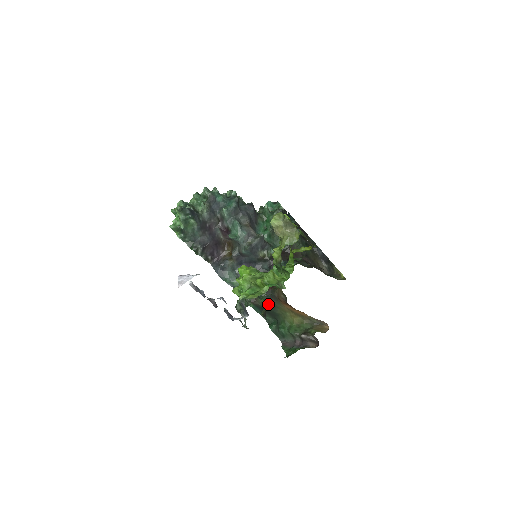
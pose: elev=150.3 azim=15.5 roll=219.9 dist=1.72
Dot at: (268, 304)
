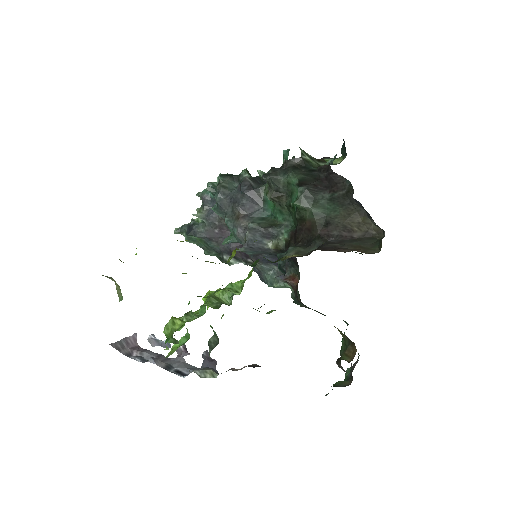
Dot at: (312, 309)
